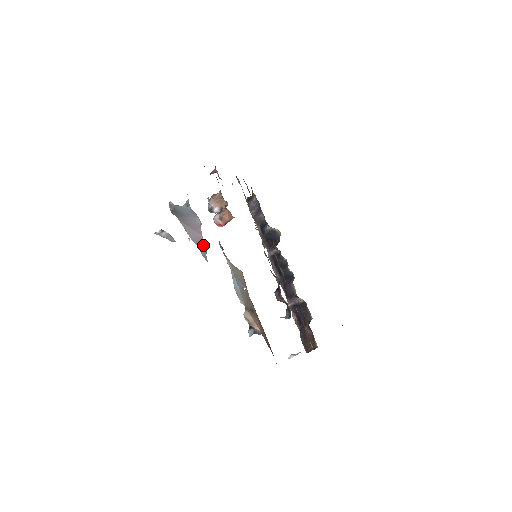
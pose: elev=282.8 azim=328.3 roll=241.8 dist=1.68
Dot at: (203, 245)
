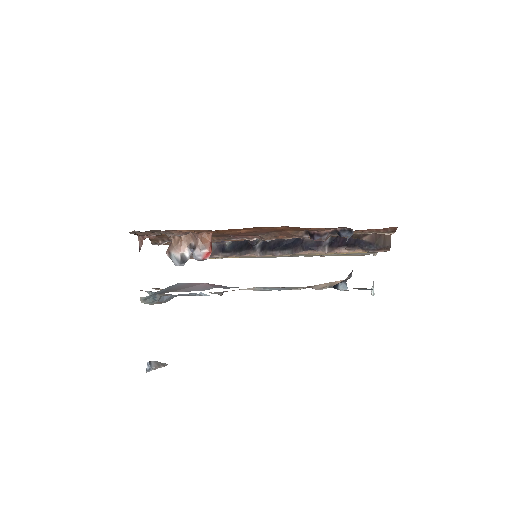
Dot at: (216, 286)
